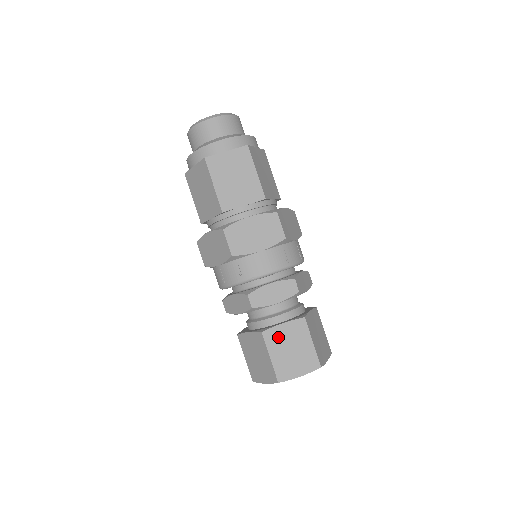
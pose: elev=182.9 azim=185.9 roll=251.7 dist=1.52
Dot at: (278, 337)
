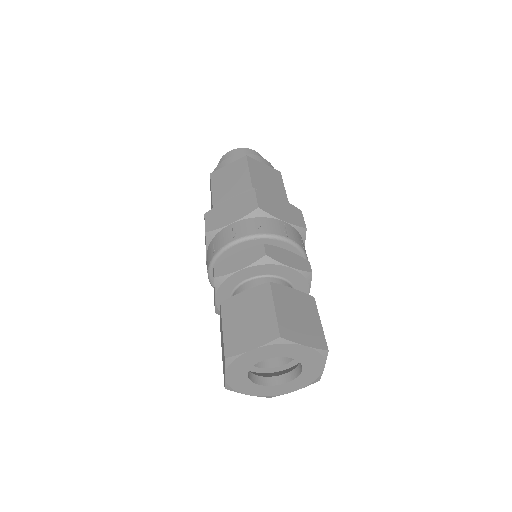
Dot at: (236, 306)
